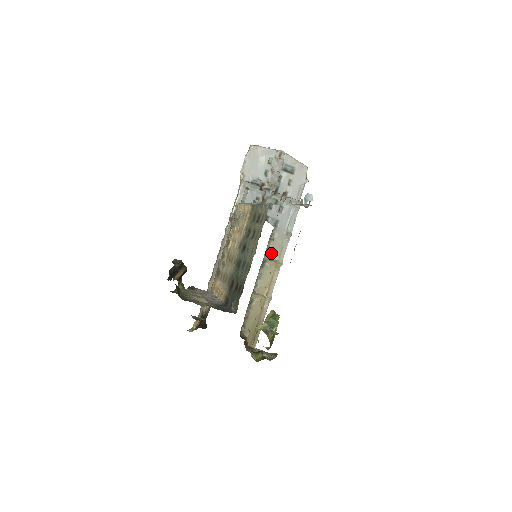
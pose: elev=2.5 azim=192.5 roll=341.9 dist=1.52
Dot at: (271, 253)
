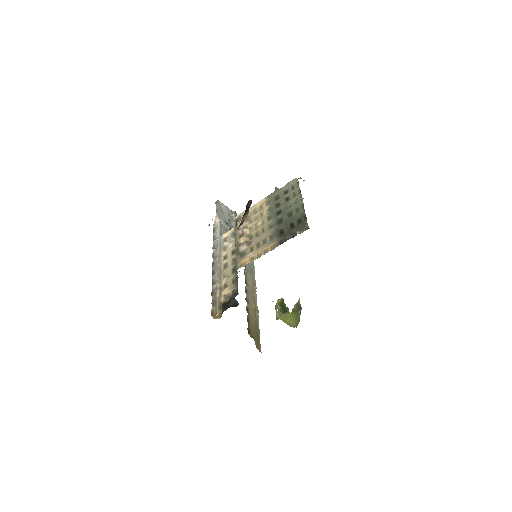
Dot at: (247, 277)
